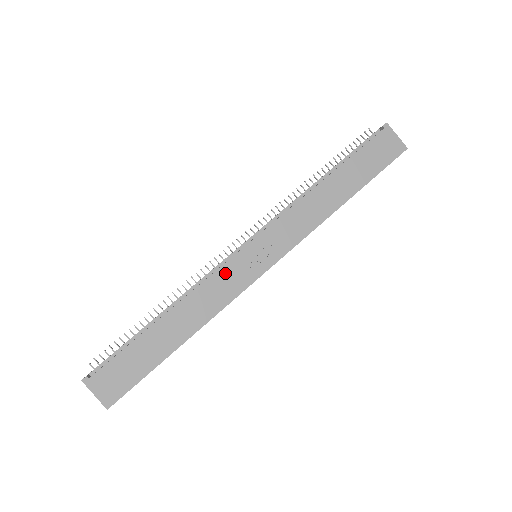
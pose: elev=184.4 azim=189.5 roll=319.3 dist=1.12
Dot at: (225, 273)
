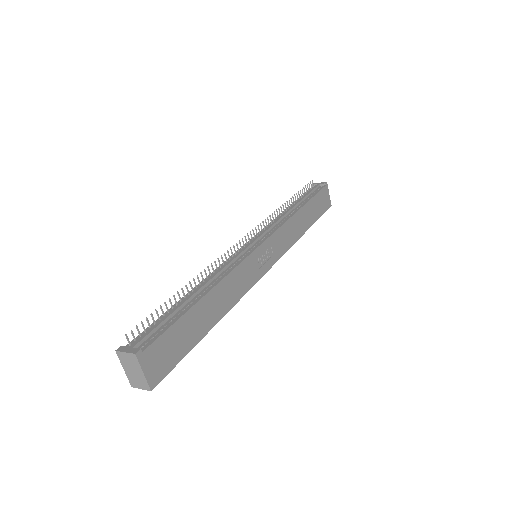
Dot at: (247, 265)
